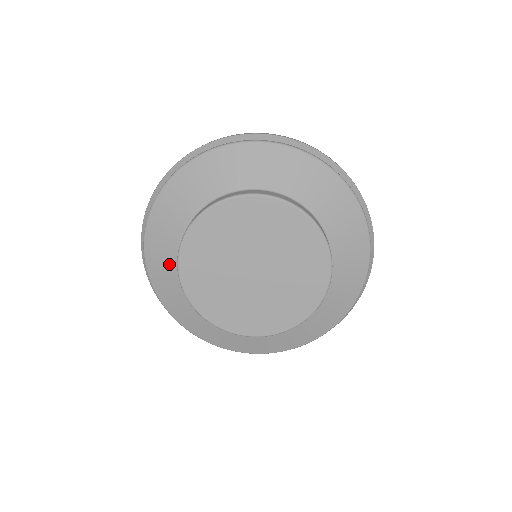
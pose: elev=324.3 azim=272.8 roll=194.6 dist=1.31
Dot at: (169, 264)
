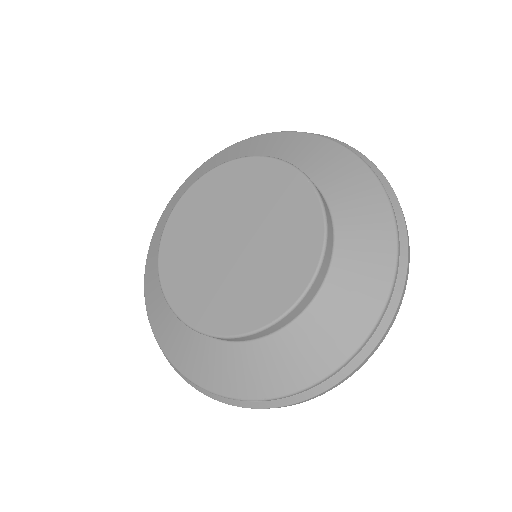
Dot at: occluded
